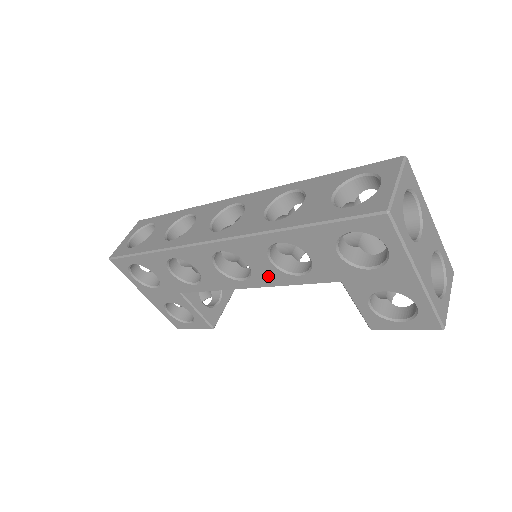
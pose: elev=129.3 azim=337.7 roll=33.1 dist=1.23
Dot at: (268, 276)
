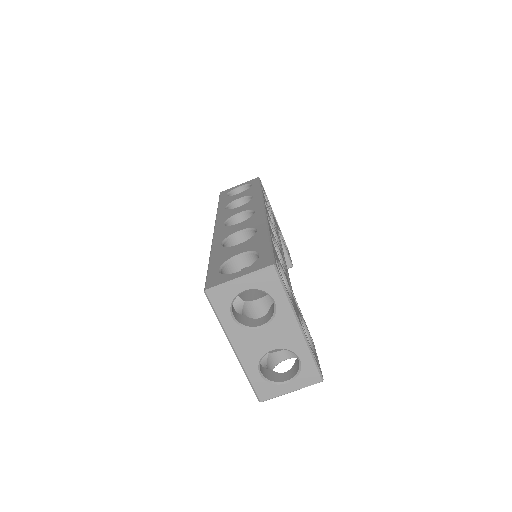
Dot at: occluded
